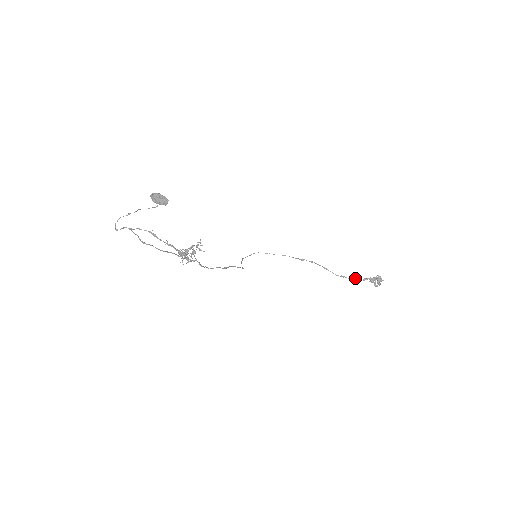
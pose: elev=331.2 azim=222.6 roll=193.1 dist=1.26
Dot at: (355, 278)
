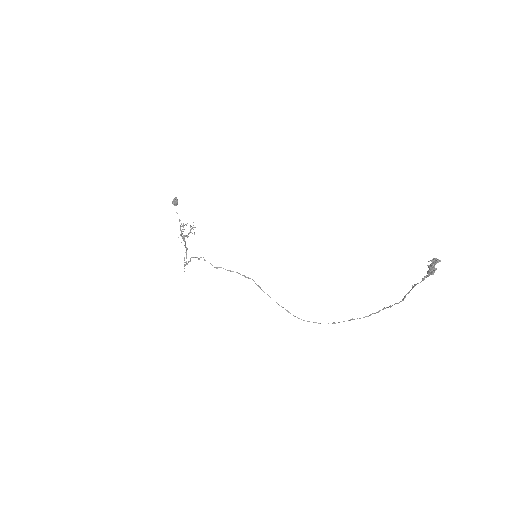
Dot at: (413, 286)
